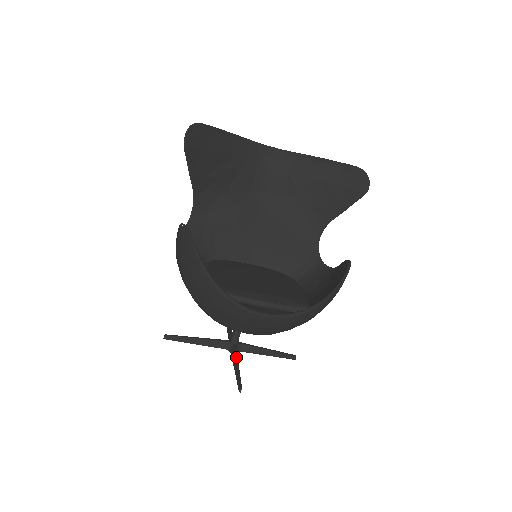
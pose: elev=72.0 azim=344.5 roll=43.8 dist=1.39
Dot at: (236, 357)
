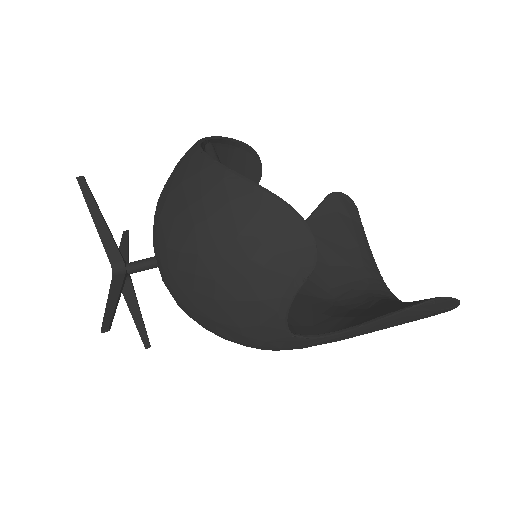
Dot at: occluded
